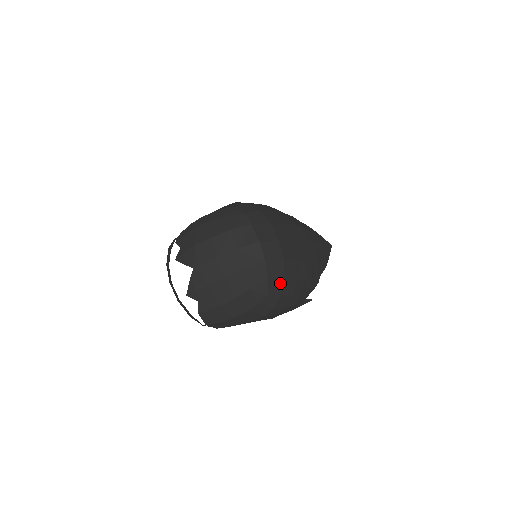
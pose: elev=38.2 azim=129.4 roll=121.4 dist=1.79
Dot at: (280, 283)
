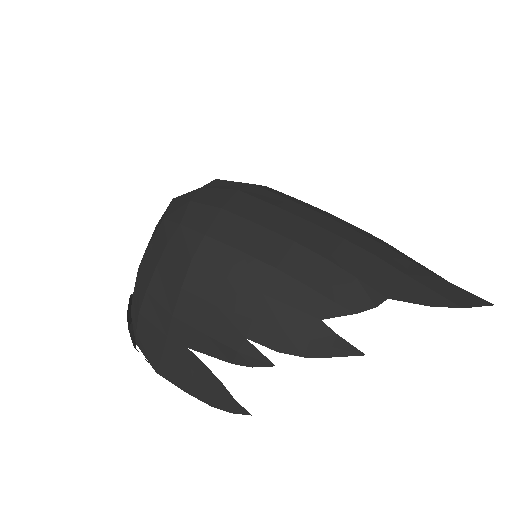
Dot at: (211, 212)
